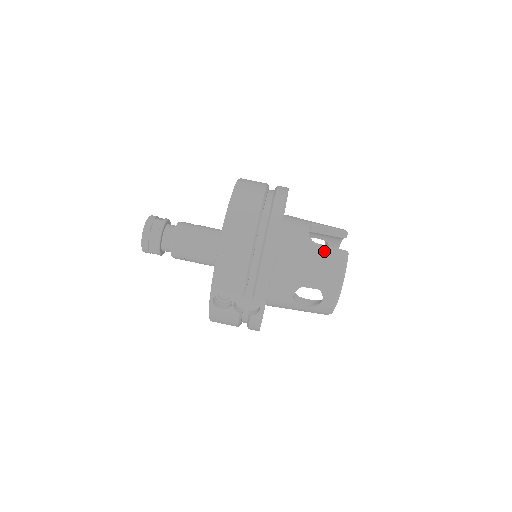
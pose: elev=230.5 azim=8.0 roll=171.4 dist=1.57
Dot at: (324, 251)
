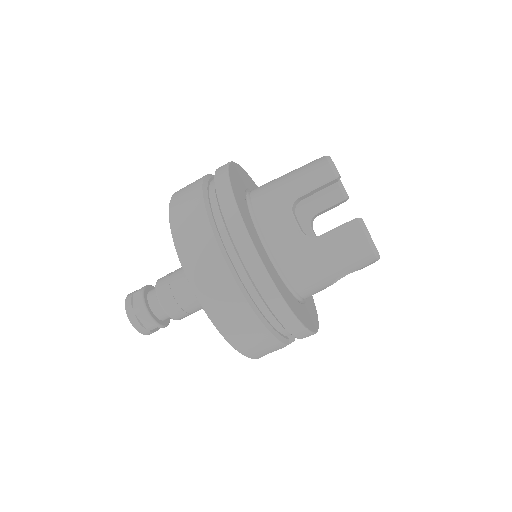
Dot at: (333, 241)
